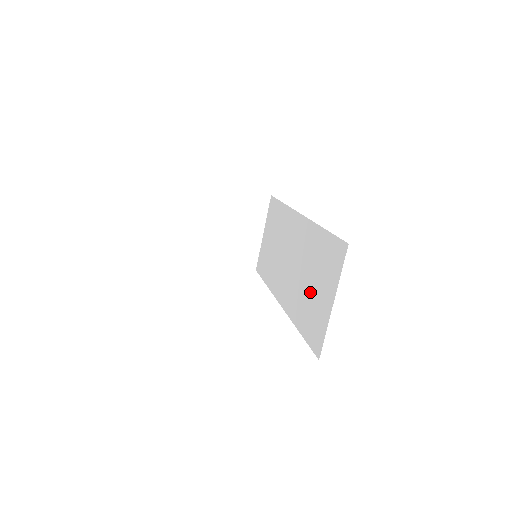
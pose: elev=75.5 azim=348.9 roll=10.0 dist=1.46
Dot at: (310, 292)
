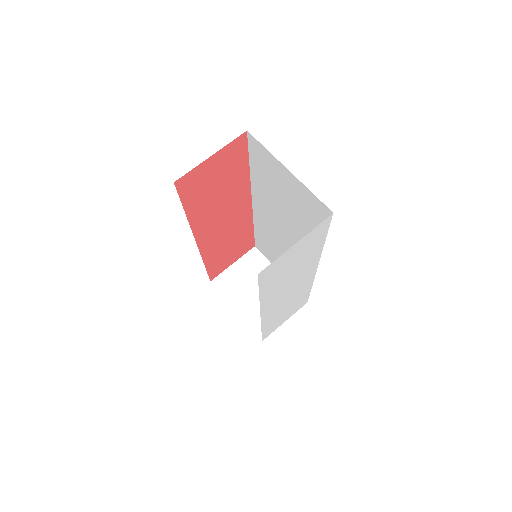
Dot at: (292, 207)
